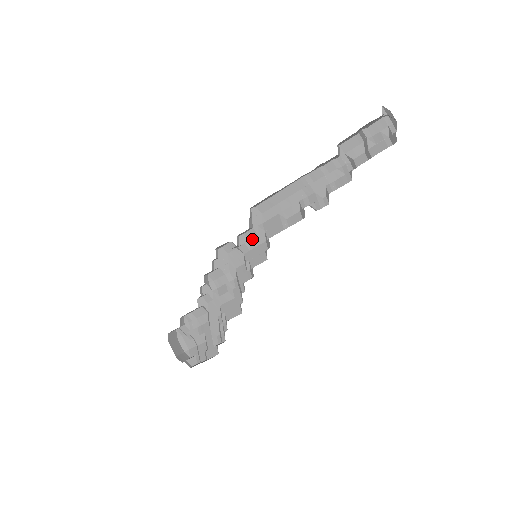
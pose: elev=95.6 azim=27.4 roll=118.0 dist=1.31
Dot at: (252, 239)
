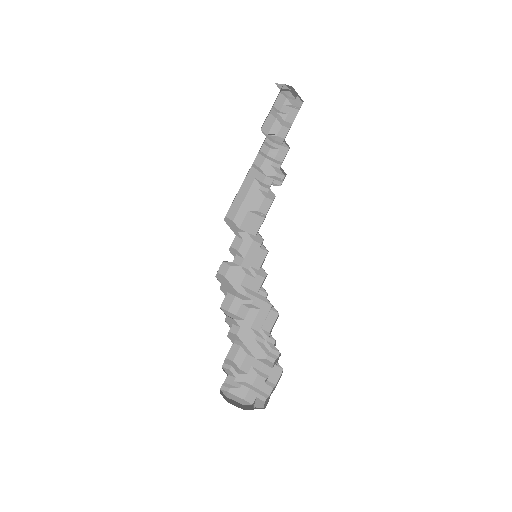
Dot at: (240, 247)
